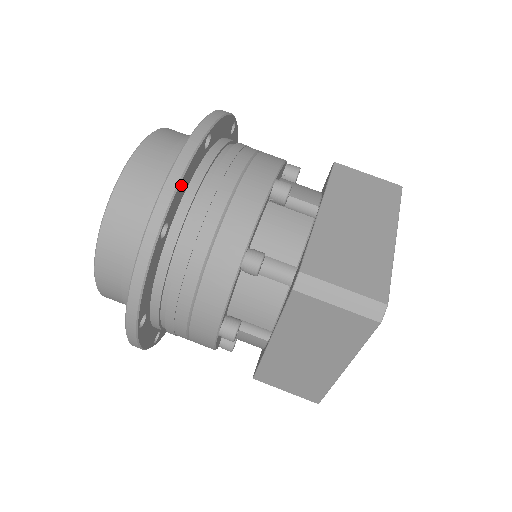
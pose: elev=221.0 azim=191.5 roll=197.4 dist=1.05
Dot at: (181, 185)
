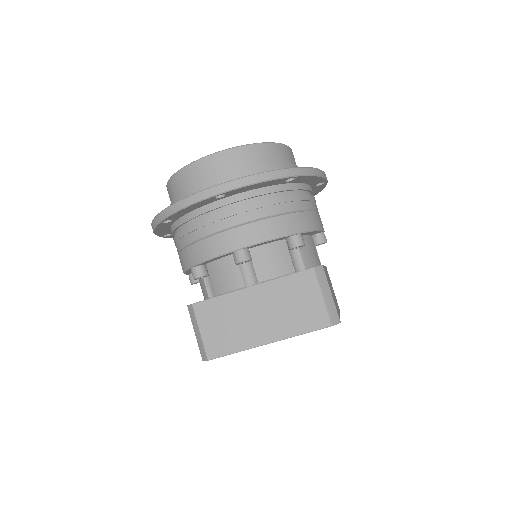
Dot at: (312, 178)
